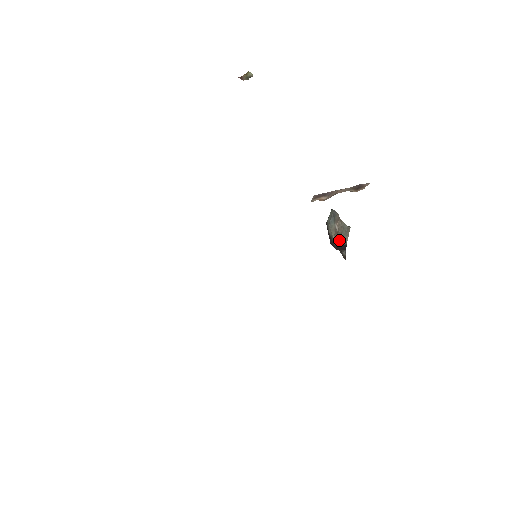
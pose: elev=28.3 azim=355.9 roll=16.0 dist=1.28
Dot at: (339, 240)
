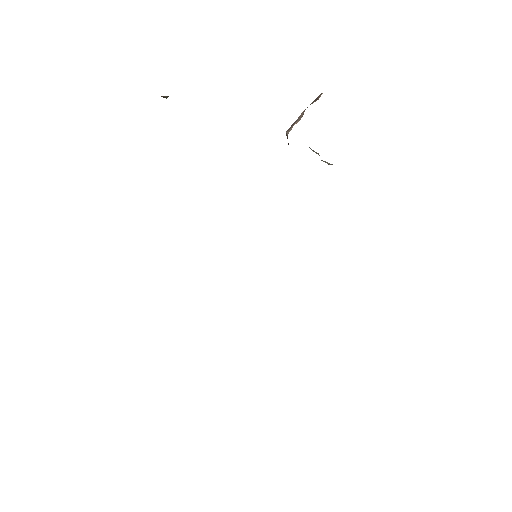
Dot at: occluded
